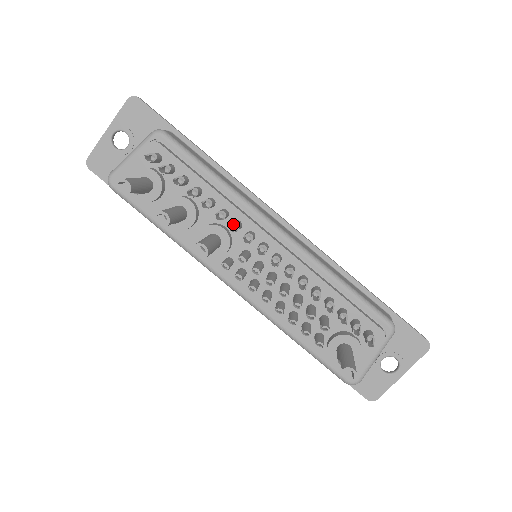
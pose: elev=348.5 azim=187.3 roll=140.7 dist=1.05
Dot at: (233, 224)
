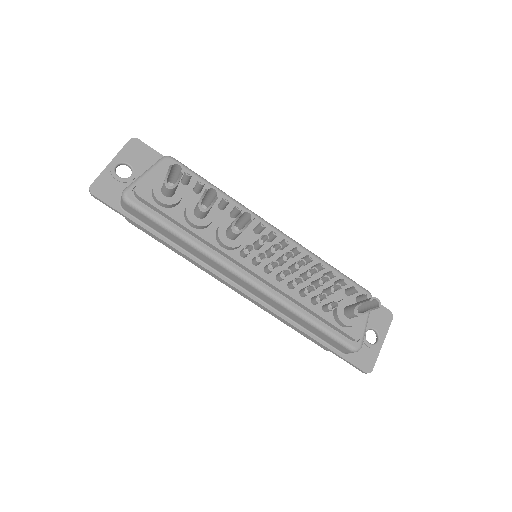
Dot at: occluded
